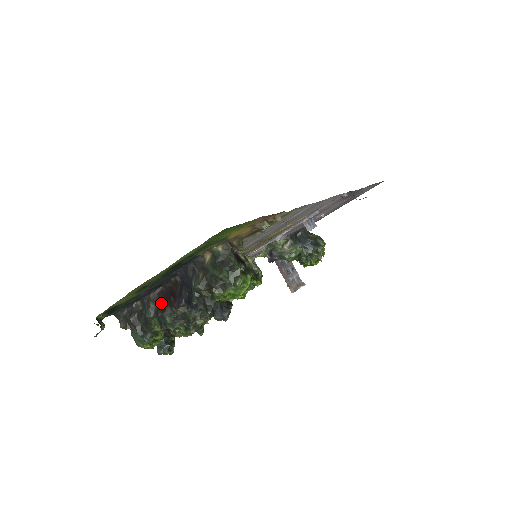
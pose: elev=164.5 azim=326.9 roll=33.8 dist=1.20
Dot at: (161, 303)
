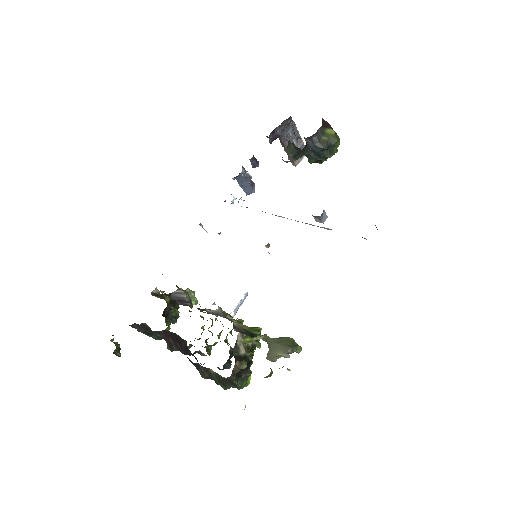
Dot at: (168, 340)
